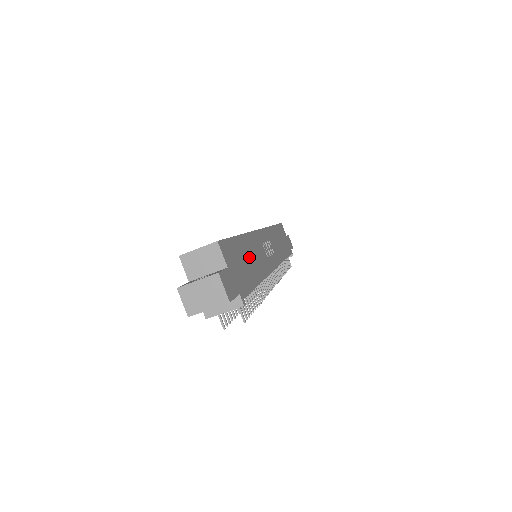
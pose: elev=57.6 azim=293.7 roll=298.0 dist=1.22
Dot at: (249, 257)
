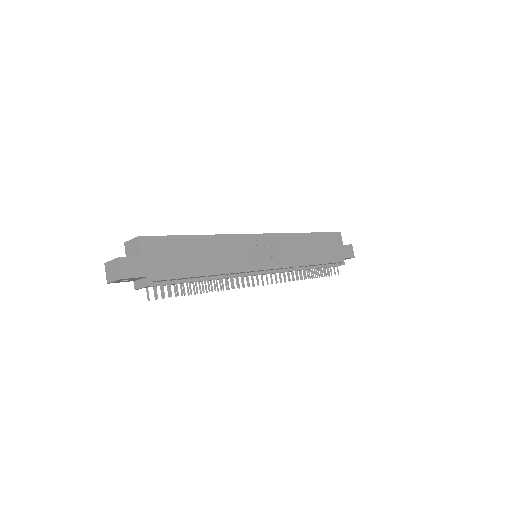
Dot at: (201, 253)
